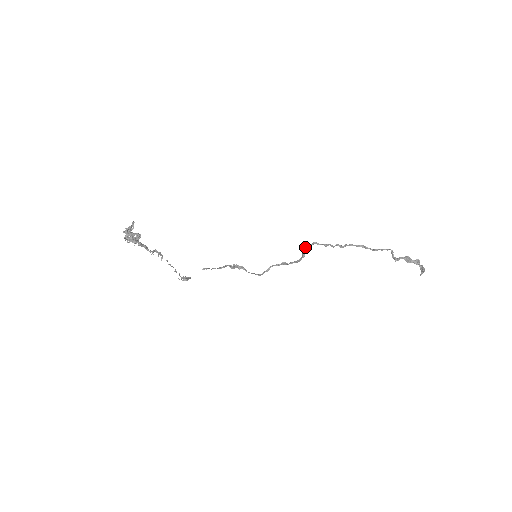
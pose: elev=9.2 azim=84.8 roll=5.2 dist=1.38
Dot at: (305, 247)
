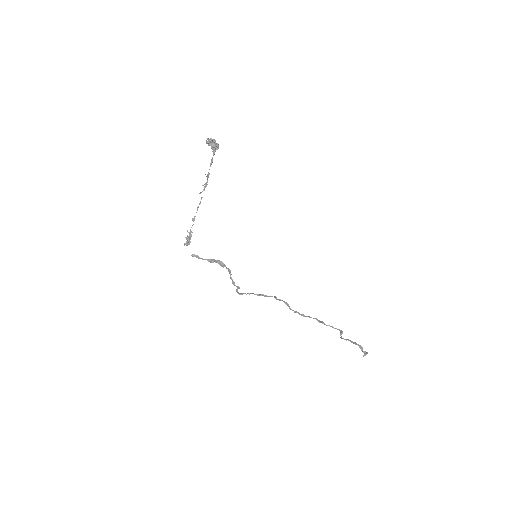
Dot at: (275, 296)
